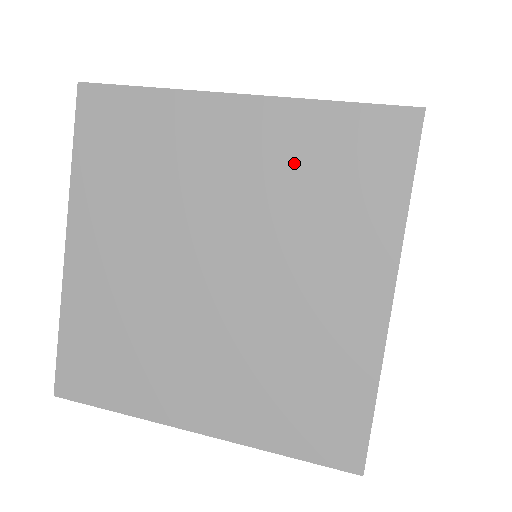
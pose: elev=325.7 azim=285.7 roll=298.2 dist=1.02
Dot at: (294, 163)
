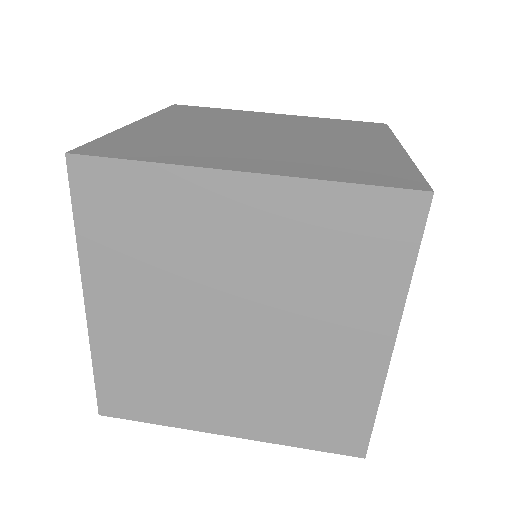
Dot at: (305, 238)
